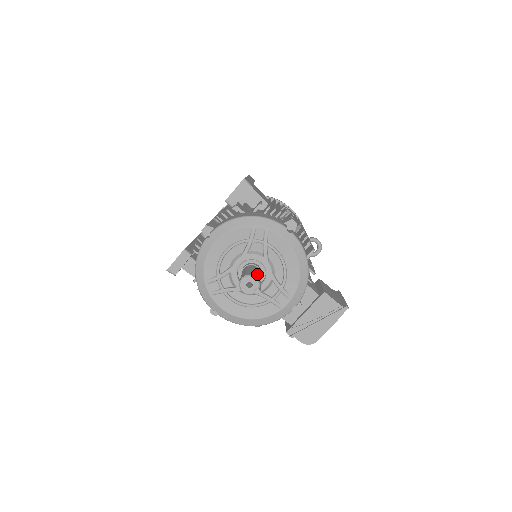
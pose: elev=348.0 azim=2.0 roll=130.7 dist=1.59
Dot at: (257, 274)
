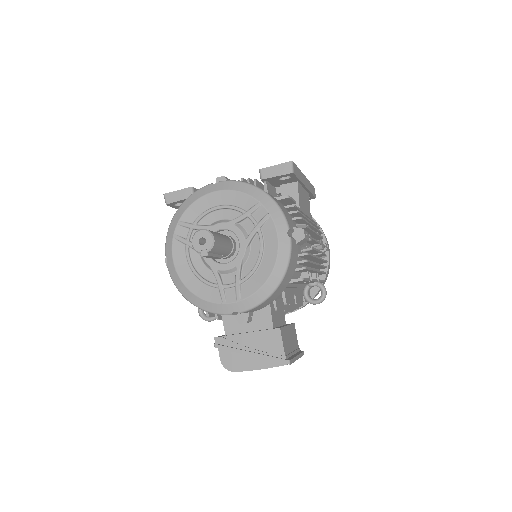
Dot at: (221, 241)
